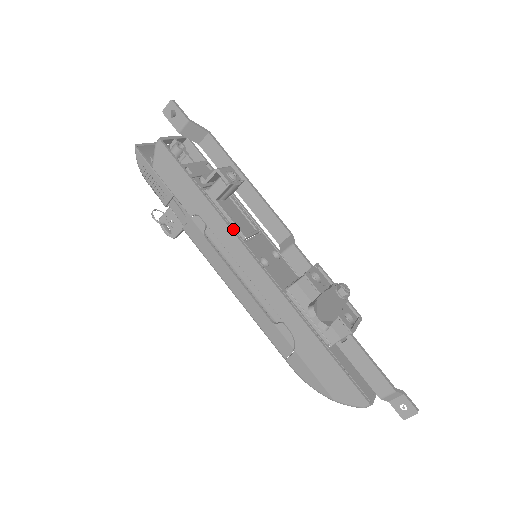
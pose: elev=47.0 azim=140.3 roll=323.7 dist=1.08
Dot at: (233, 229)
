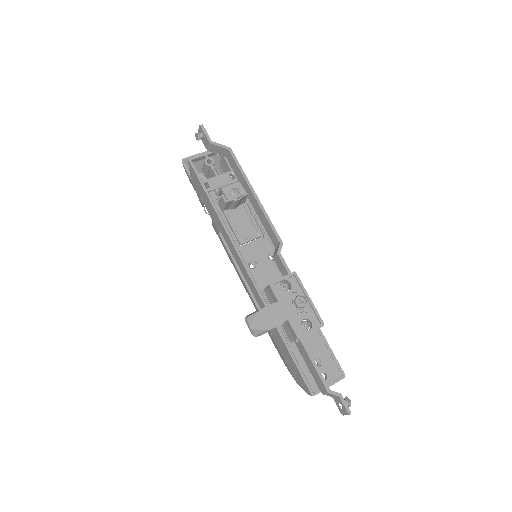
Dot at: (231, 236)
